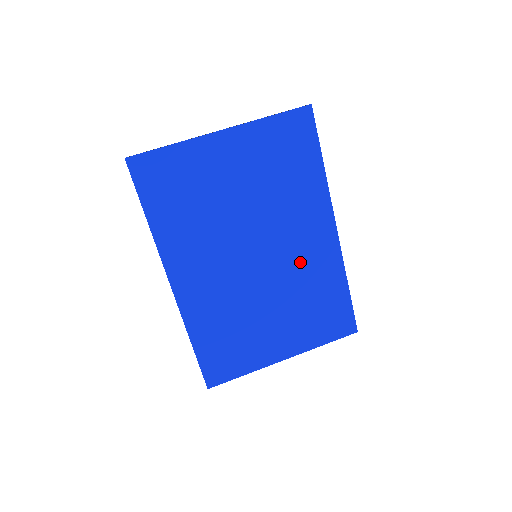
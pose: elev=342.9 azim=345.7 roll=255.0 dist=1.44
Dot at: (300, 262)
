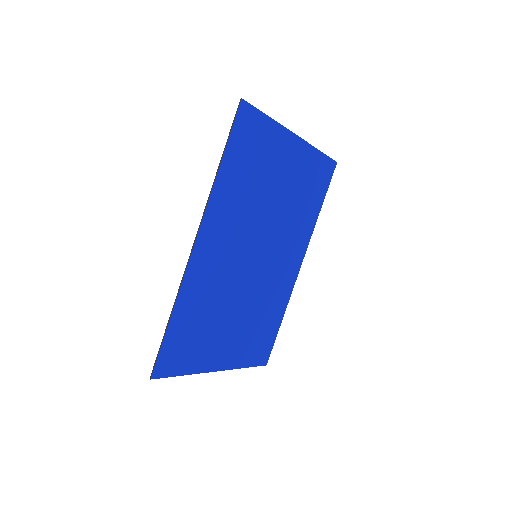
Dot at: (273, 280)
